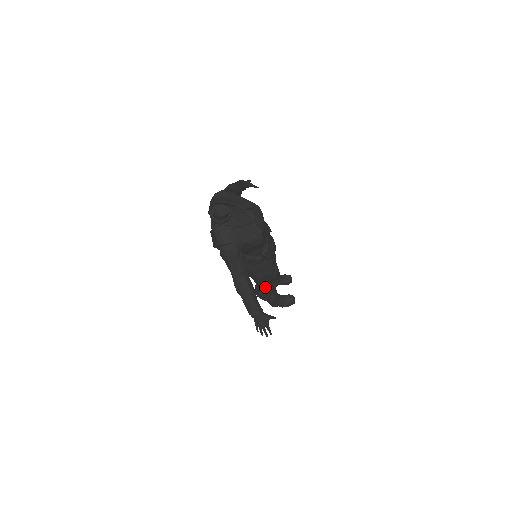
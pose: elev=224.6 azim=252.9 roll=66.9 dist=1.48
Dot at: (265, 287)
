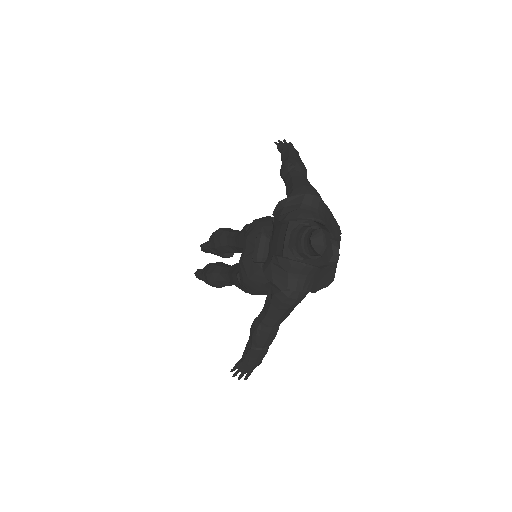
Dot at: (232, 284)
